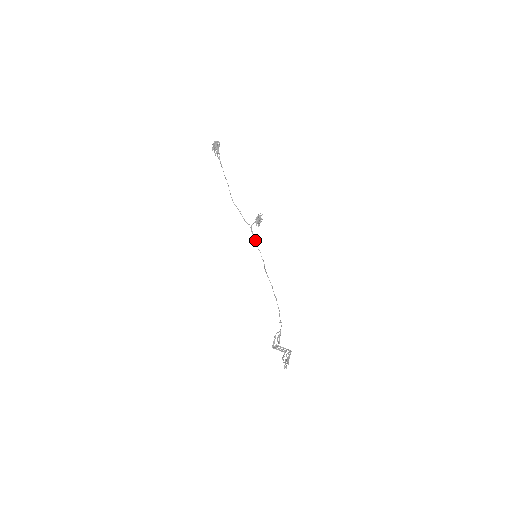
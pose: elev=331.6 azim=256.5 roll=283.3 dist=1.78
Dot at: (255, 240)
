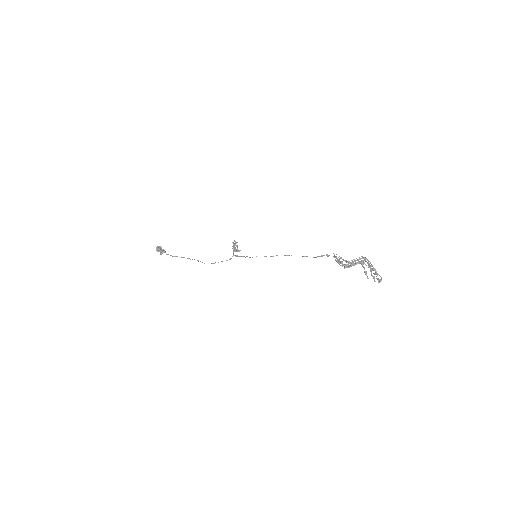
Dot at: (245, 257)
